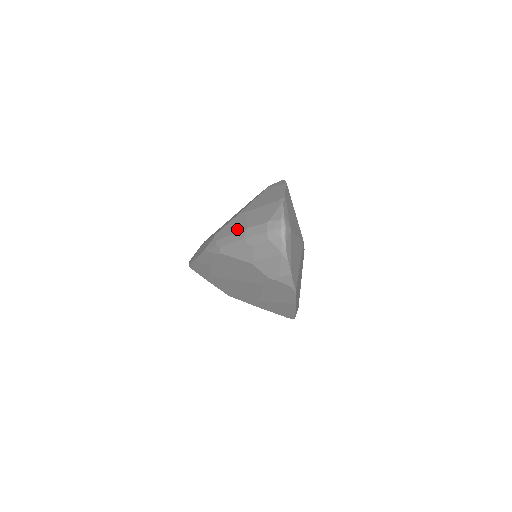
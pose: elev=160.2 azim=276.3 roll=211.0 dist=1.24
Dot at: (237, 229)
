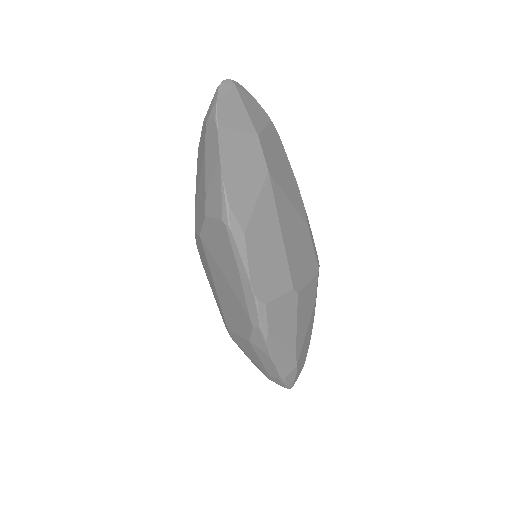
Dot at: occluded
